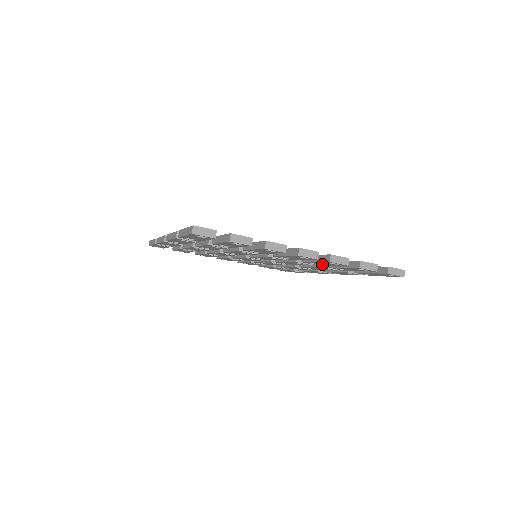
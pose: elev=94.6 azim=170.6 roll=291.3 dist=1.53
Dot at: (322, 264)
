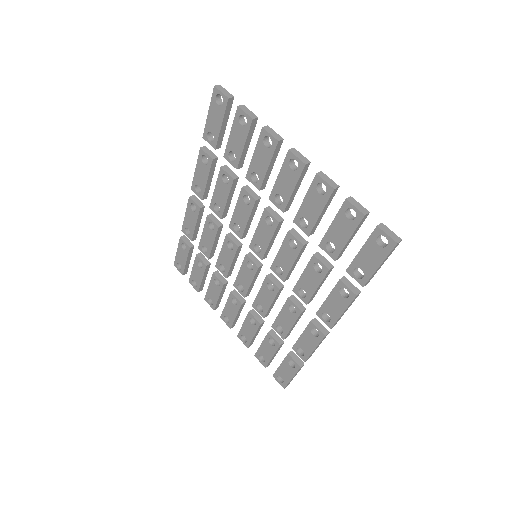
Dot at: (311, 215)
